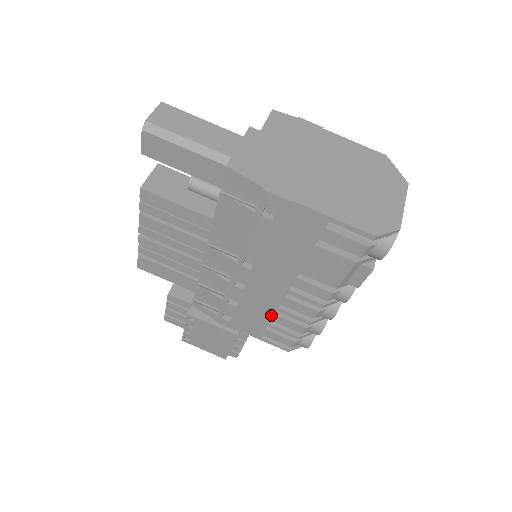
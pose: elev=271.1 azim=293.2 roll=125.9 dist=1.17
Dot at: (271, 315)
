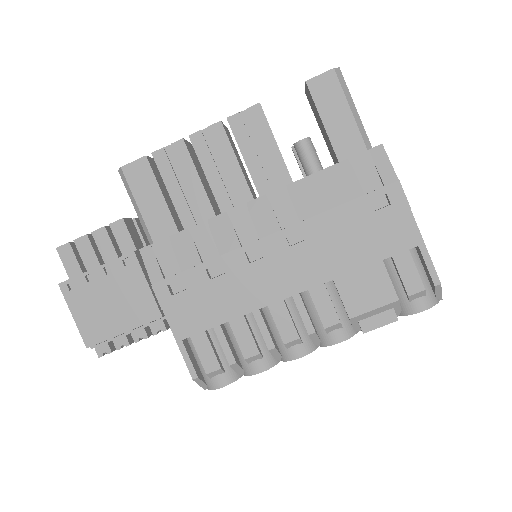
Dot at: (238, 314)
